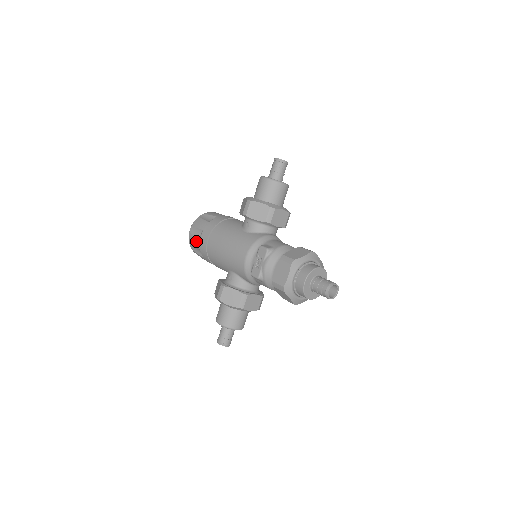
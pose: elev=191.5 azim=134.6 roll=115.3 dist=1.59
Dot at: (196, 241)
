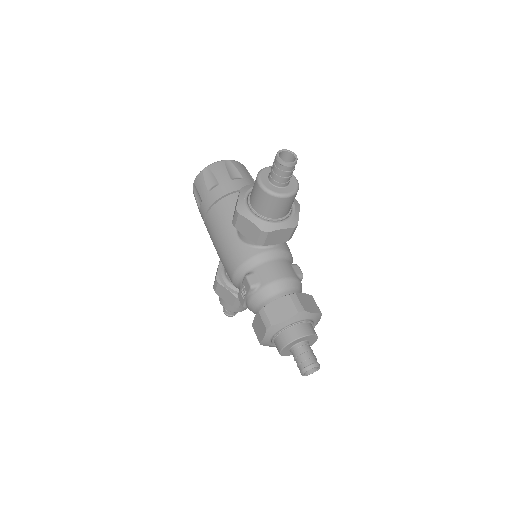
Dot at: occluded
